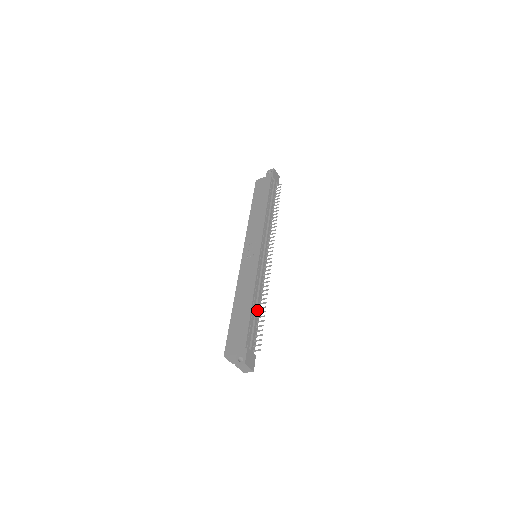
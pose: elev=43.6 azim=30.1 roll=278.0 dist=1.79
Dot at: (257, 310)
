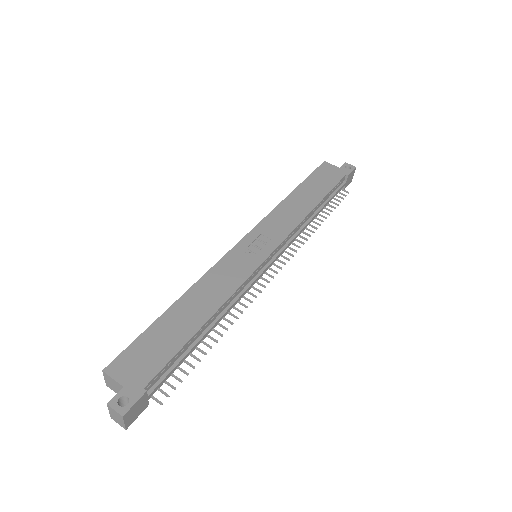
Dot at: (203, 337)
